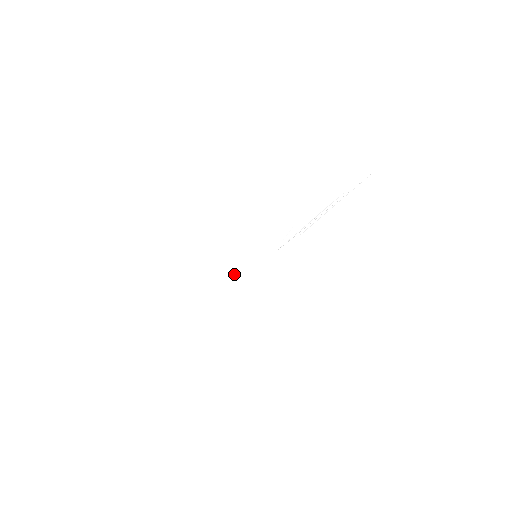
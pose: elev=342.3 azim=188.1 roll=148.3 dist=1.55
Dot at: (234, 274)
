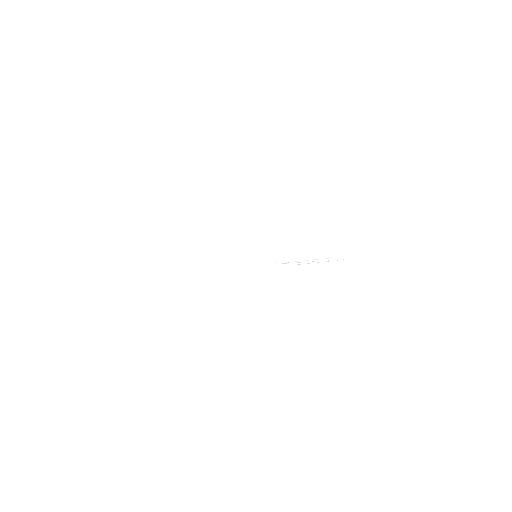
Dot at: (230, 257)
